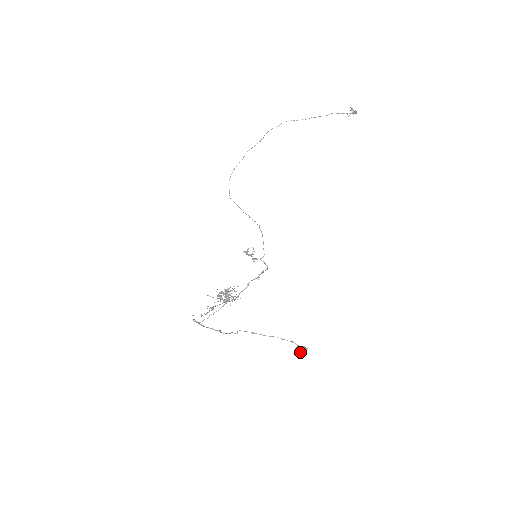
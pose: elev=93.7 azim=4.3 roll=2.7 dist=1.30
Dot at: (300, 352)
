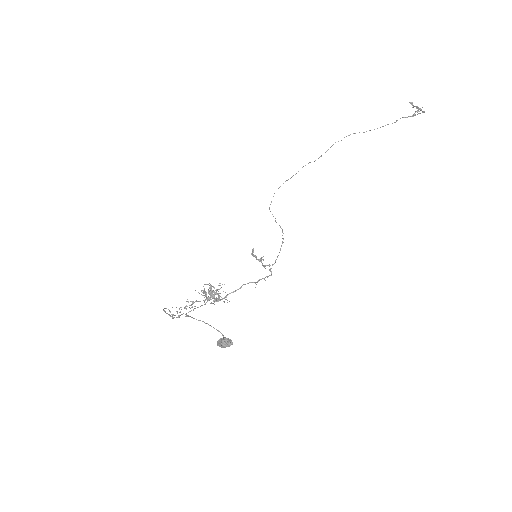
Dot at: (222, 344)
